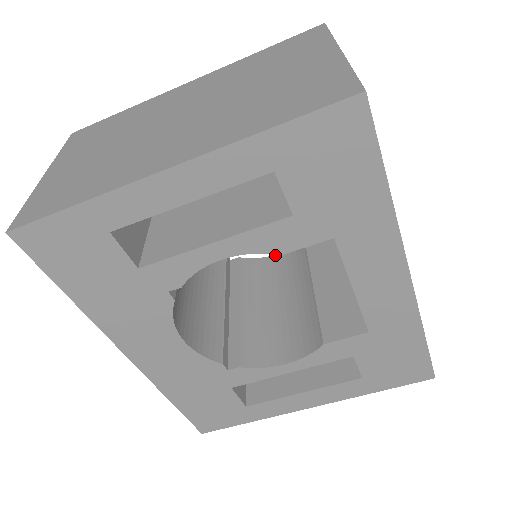
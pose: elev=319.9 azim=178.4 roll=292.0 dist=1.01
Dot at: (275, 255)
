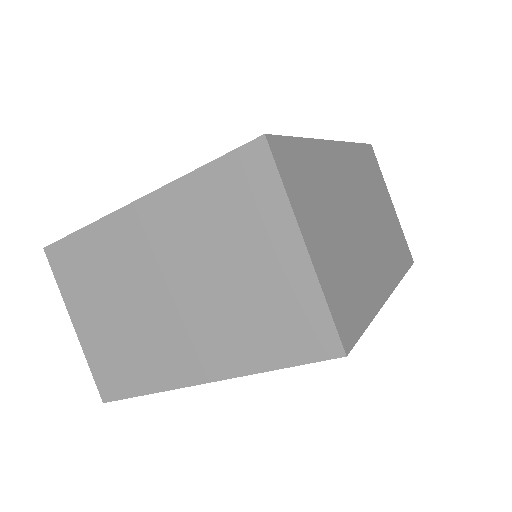
Dot at: occluded
